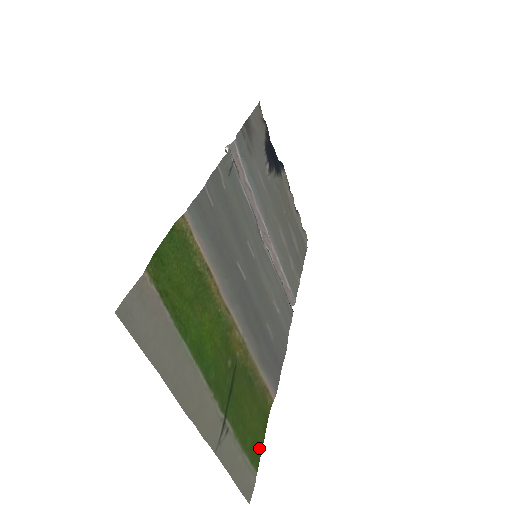
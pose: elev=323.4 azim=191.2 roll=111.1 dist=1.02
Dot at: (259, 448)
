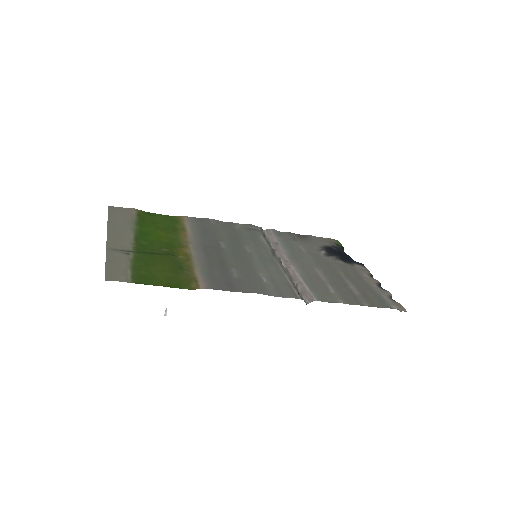
Dot at: (150, 283)
